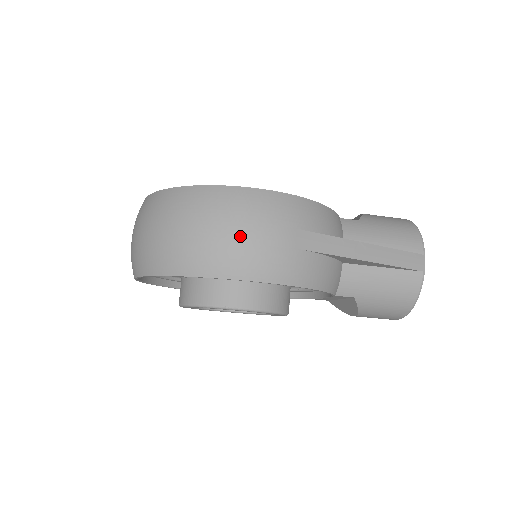
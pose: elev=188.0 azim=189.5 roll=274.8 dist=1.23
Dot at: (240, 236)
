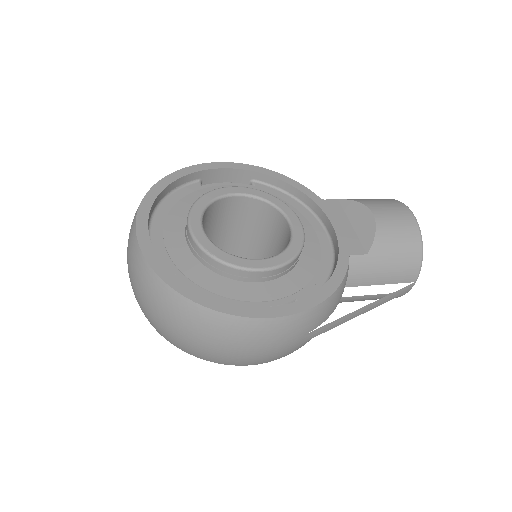
Dot at: (251, 354)
